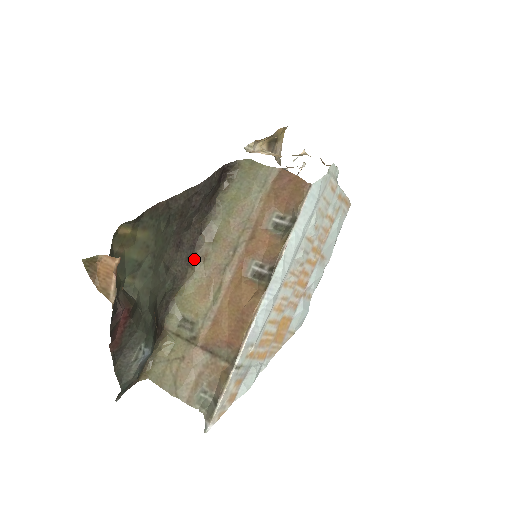
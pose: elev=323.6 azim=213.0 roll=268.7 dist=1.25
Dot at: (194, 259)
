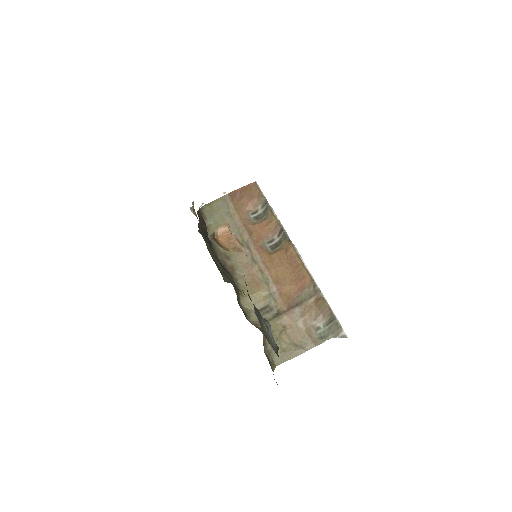
Dot at: (229, 273)
